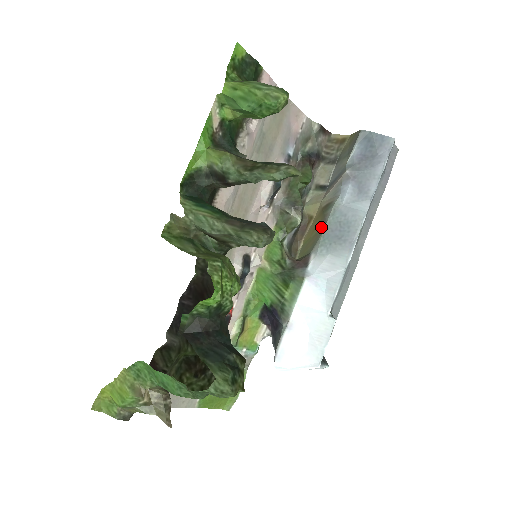
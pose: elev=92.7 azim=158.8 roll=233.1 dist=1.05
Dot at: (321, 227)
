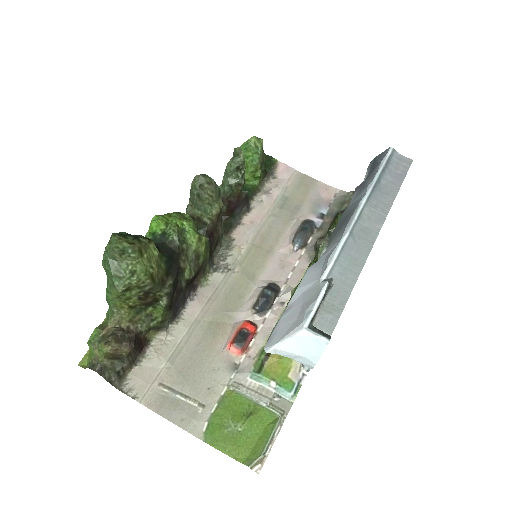
Dot at: occluded
